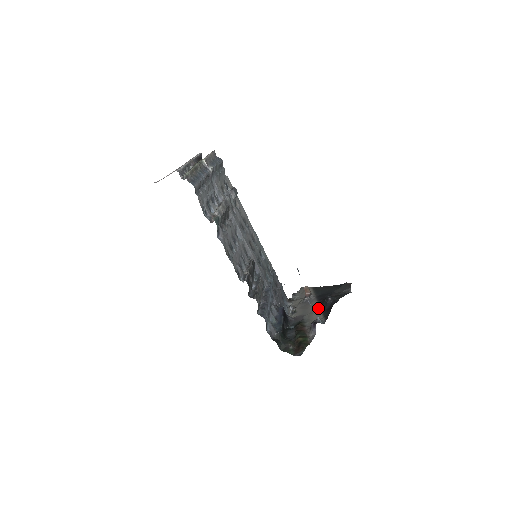
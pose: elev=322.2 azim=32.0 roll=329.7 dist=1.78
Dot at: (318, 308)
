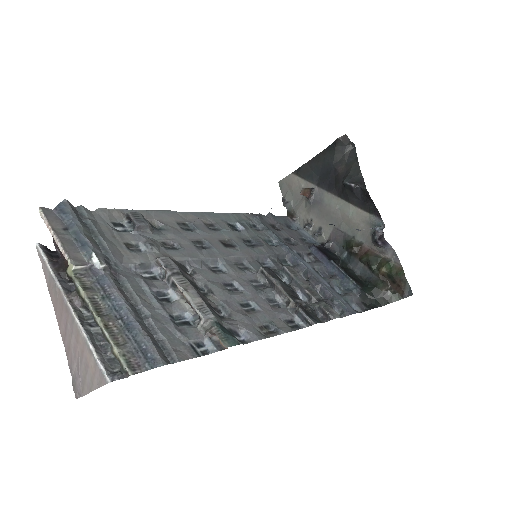
Dot at: (345, 204)
